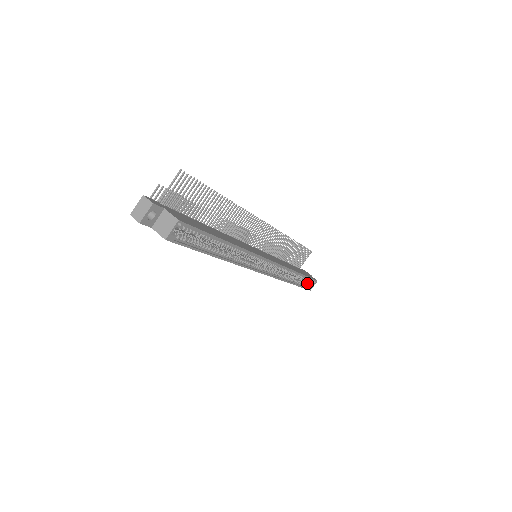
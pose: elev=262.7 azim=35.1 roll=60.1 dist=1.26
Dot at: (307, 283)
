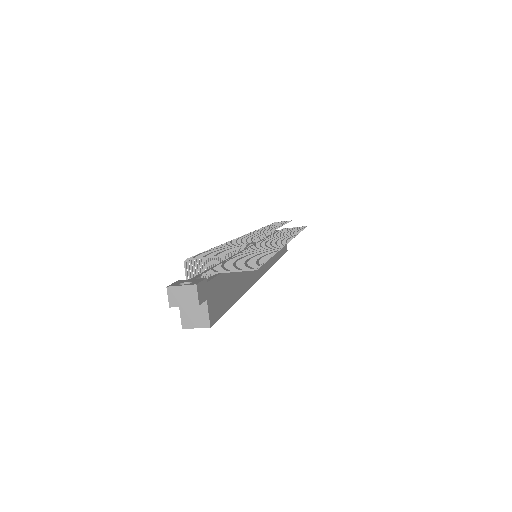
Dot at: occluded
